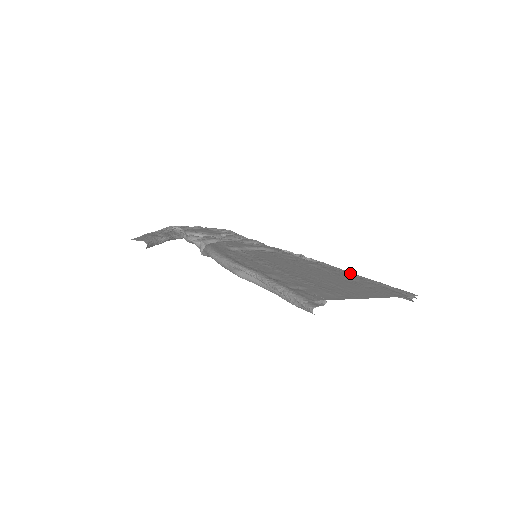
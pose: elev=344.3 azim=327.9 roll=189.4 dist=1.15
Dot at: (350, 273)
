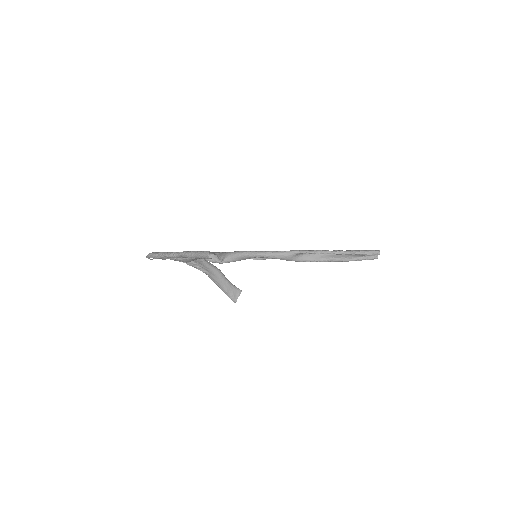
Dot at: occluded
